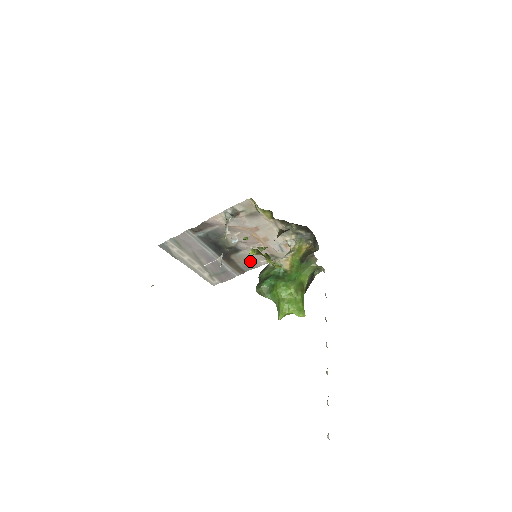
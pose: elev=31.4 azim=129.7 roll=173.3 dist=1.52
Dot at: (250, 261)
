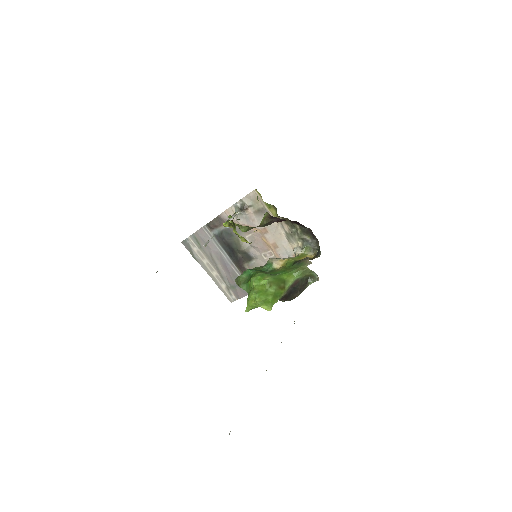
Dot at: occluded
